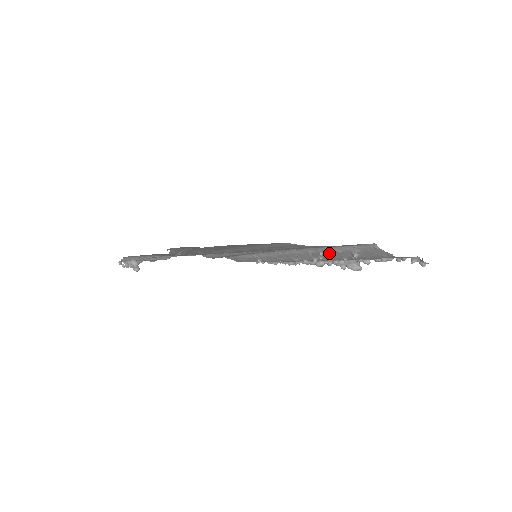
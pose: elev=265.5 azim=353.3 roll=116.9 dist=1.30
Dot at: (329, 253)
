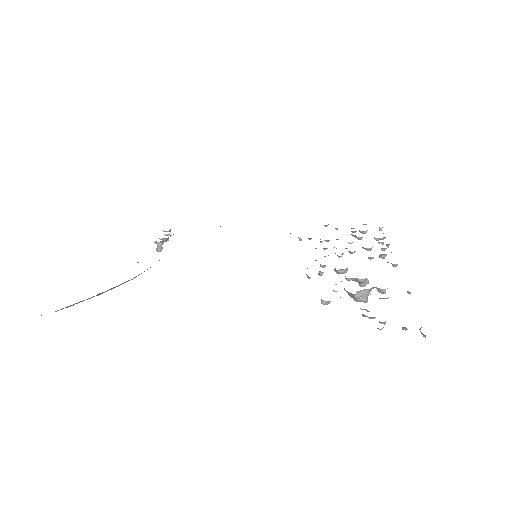
Dot at: occluded
